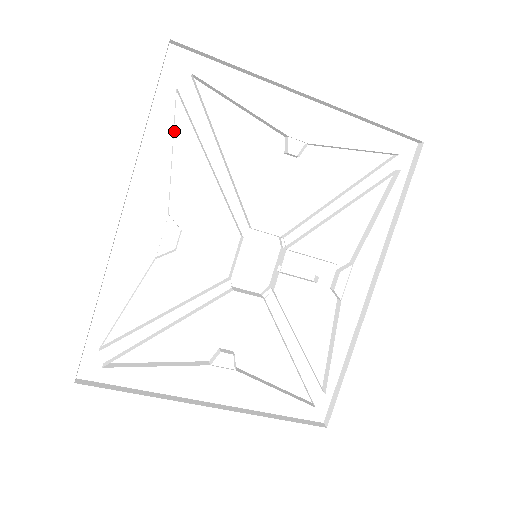
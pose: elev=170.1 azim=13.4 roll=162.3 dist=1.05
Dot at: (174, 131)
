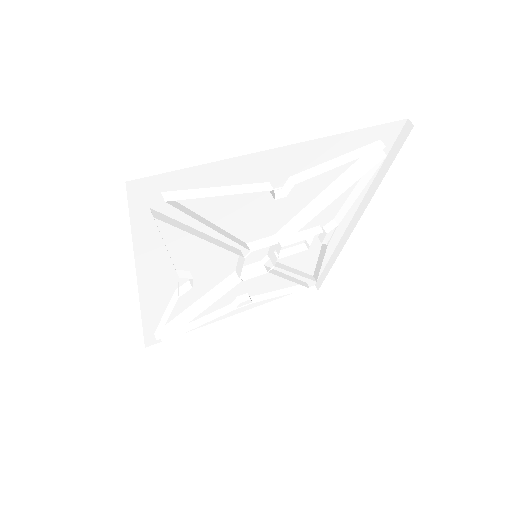
Dot at: (160, 231)
